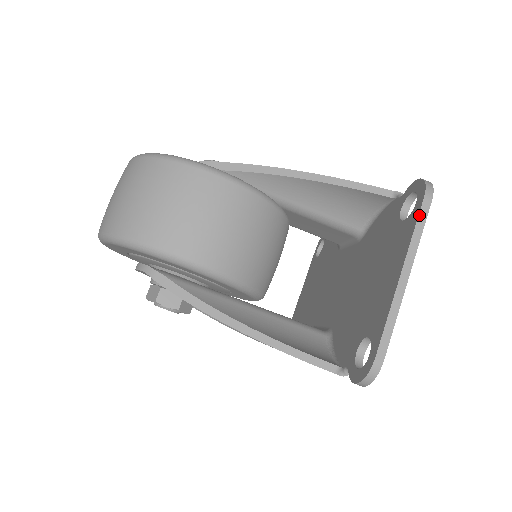
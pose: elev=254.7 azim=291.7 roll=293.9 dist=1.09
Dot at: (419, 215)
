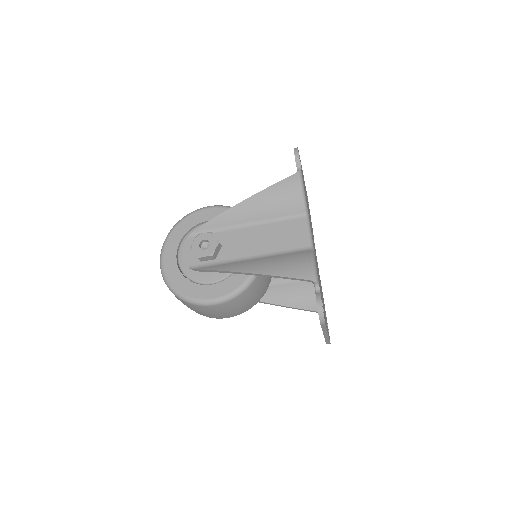
Dot at: (322, 327)
